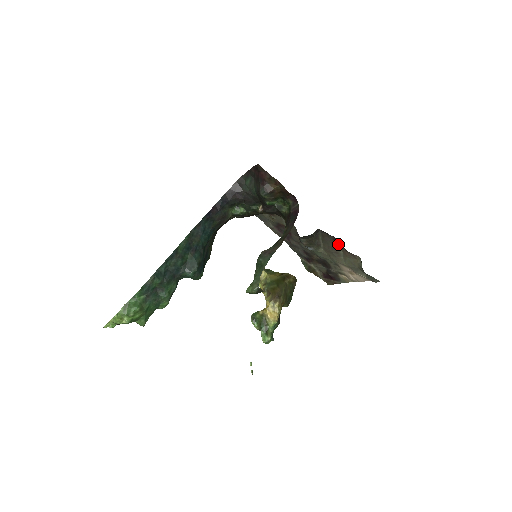
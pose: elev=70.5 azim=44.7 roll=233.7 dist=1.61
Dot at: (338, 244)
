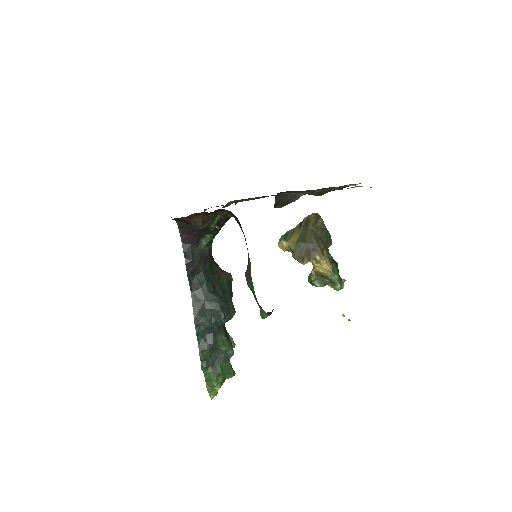
Dot at: (303, 191)
